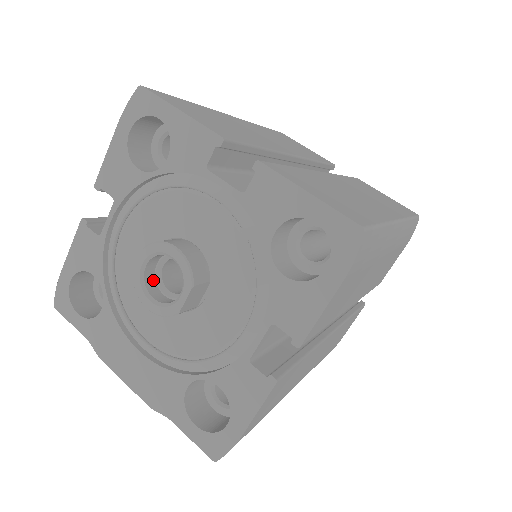
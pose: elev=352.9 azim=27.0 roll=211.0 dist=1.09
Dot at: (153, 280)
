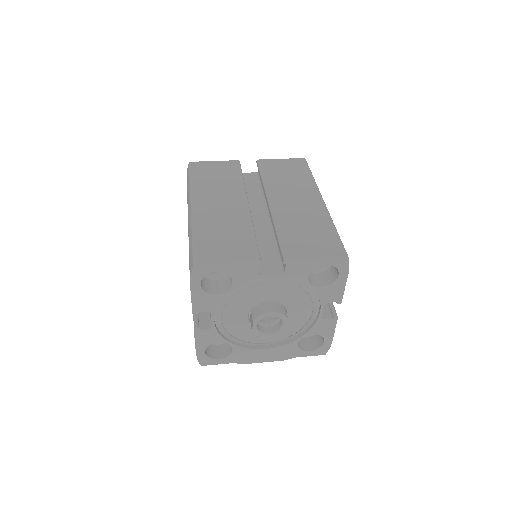
Dot at: (259, 326)
